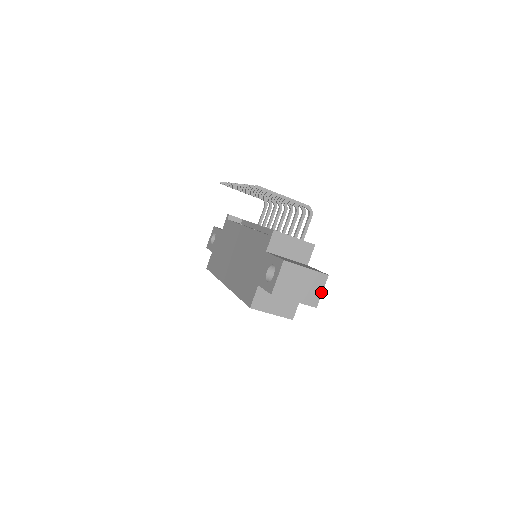
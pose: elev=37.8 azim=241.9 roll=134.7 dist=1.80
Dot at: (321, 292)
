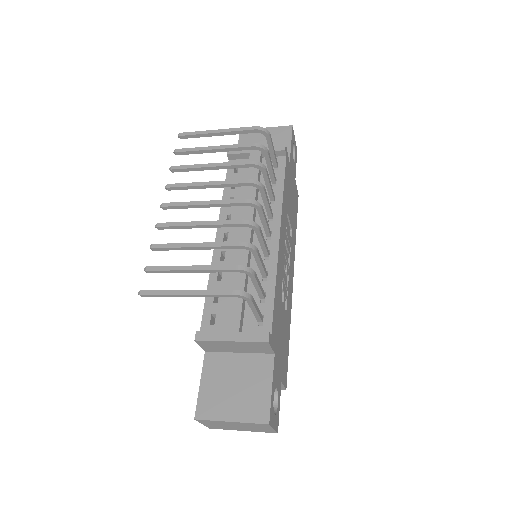
Dot at: (272, 429)
